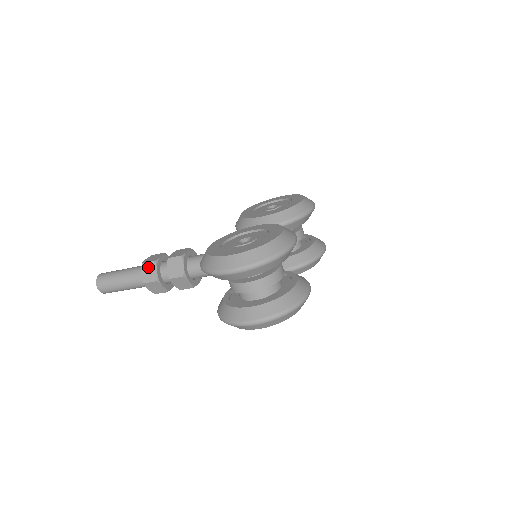
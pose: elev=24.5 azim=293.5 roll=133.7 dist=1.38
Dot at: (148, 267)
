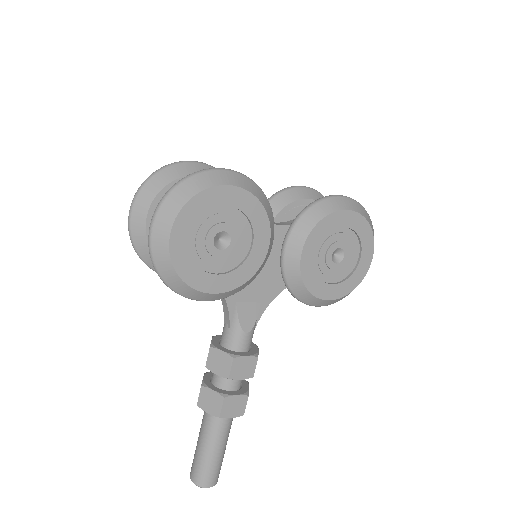
Dot at: occluded
